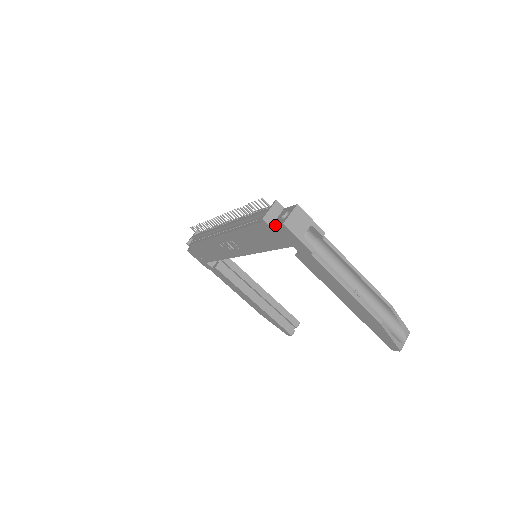
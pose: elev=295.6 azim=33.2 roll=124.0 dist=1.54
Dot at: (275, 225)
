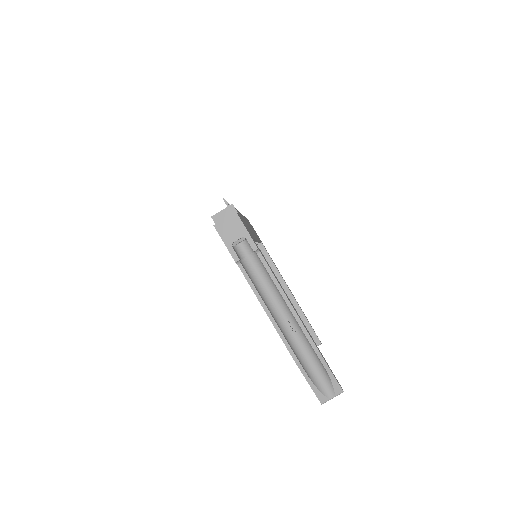
Dot at: occluded
